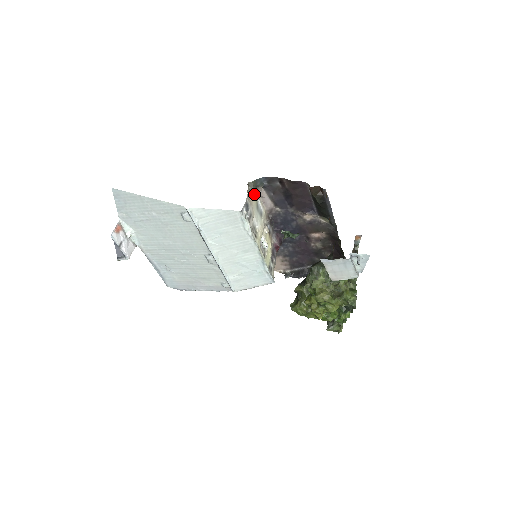
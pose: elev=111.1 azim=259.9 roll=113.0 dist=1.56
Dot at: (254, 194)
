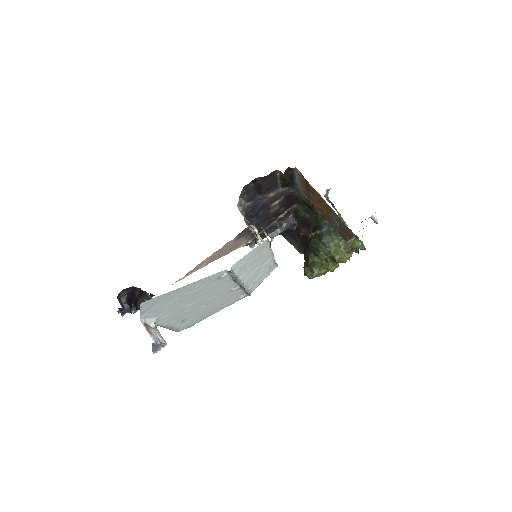
Dot at: occluded
